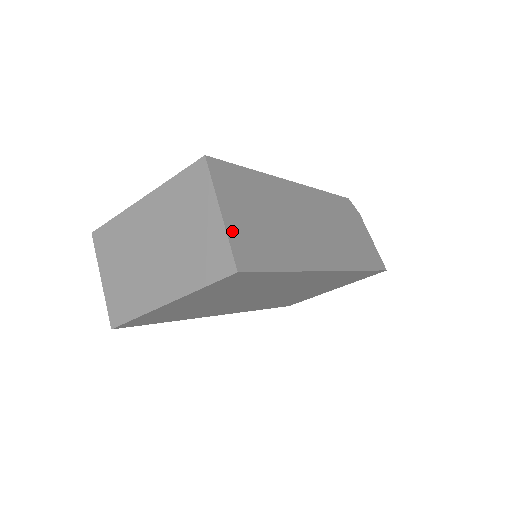
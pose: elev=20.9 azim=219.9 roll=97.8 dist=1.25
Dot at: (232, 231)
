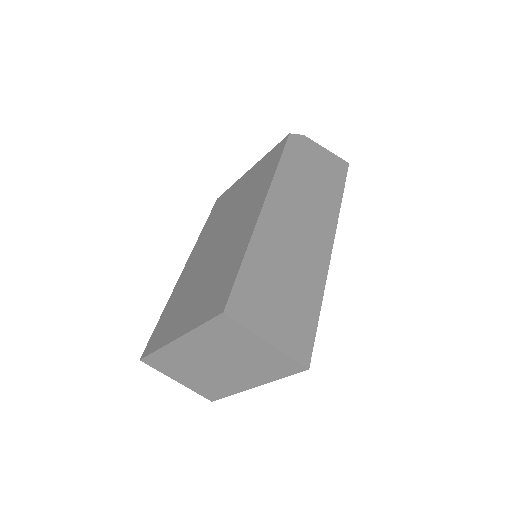
Dot at: (283, 344)
